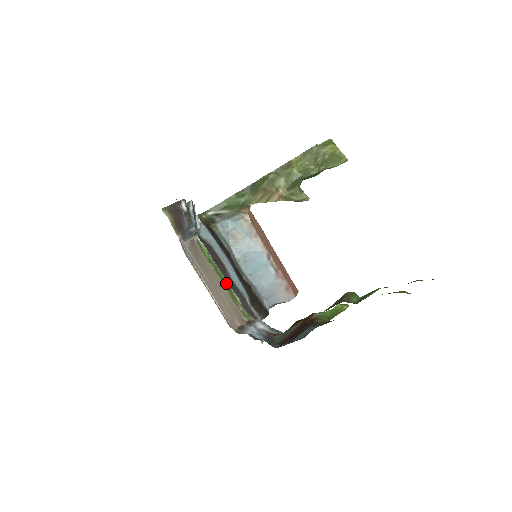
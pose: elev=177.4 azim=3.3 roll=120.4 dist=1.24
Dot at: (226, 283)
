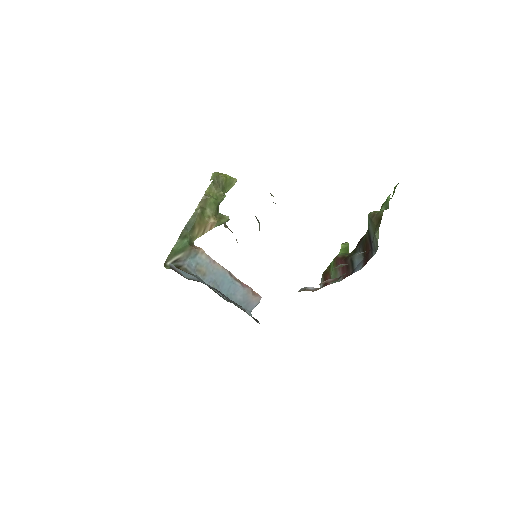
Dot at: occluded
